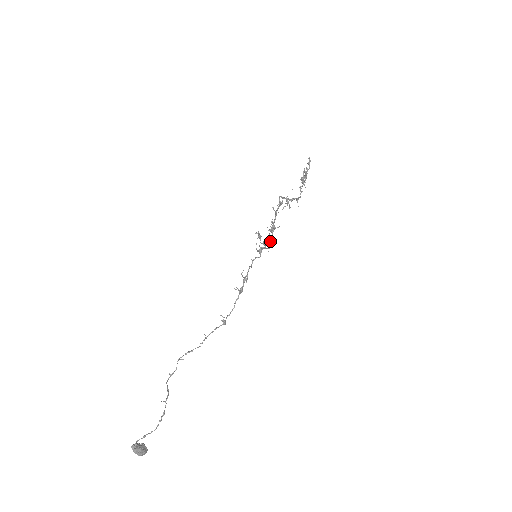
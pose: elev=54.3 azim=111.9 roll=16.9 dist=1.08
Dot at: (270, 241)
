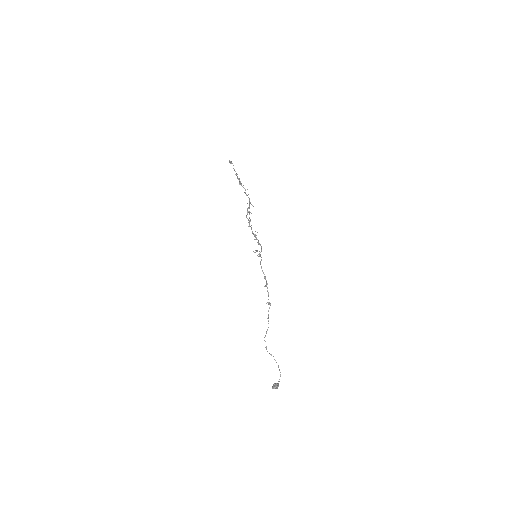
Dot at: occluded
